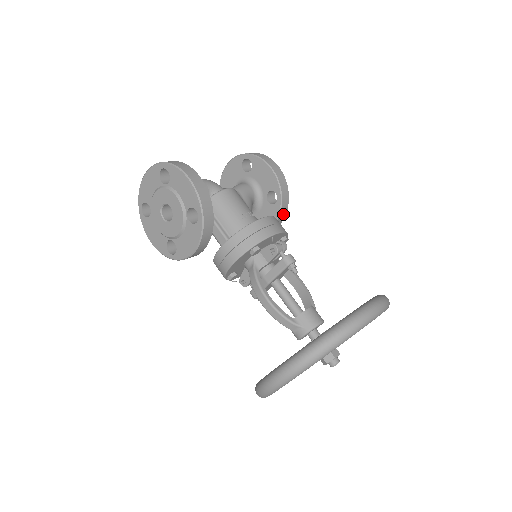
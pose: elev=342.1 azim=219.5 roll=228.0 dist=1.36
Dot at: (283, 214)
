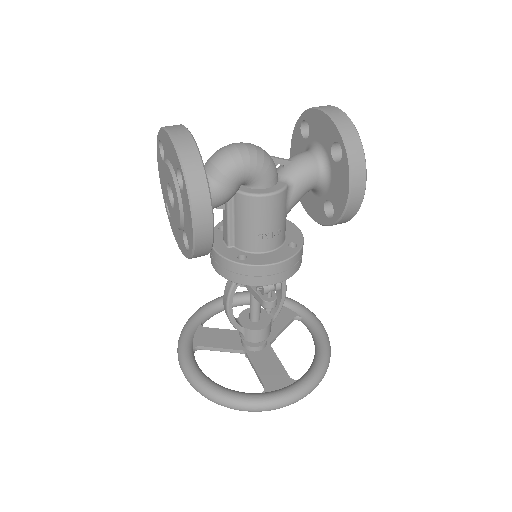
Dot at: occluded
